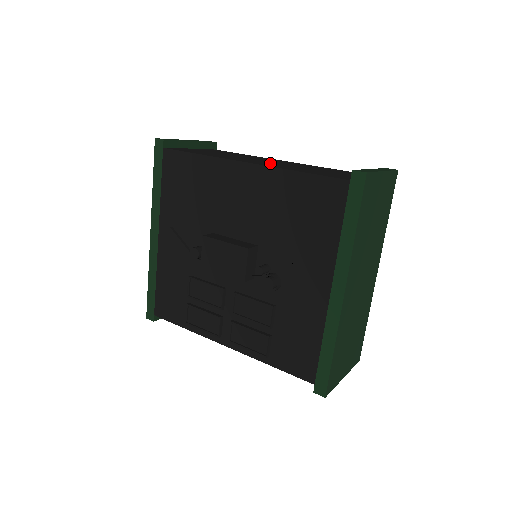
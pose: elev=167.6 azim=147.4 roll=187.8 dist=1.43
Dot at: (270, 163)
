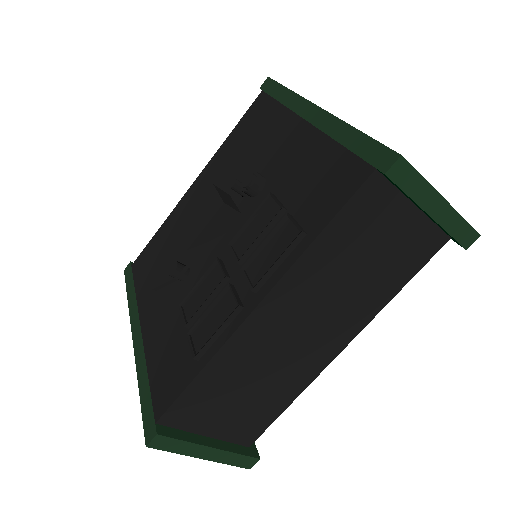
Dot at: occluded
